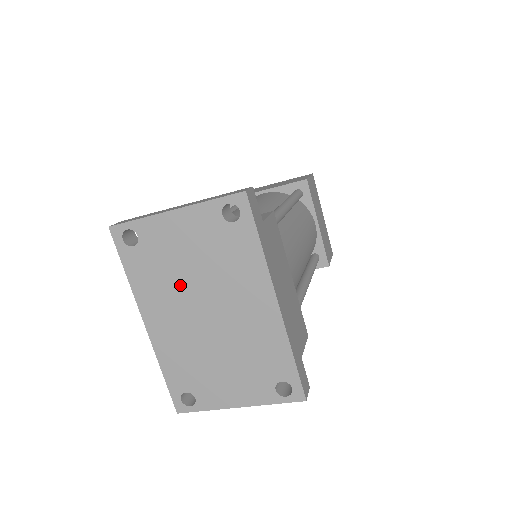
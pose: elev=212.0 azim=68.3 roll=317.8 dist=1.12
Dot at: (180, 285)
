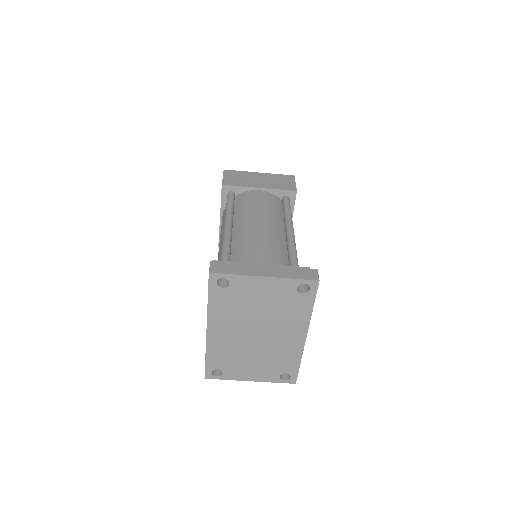
Dot at: (246, 316)
